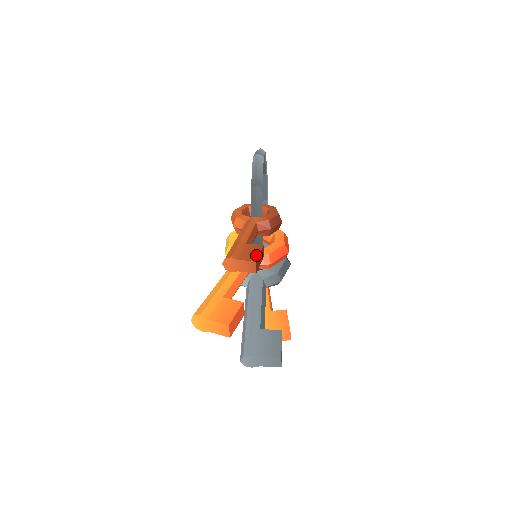
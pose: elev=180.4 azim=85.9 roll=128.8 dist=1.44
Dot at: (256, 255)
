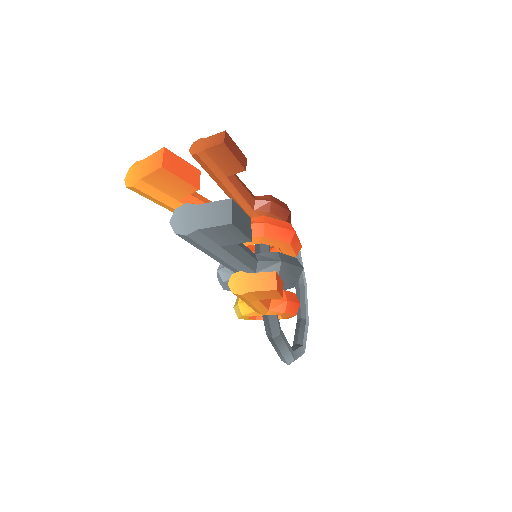
Dot at: (230, 141)
